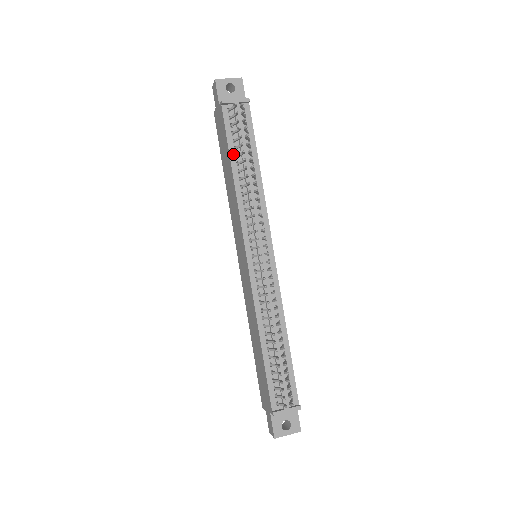
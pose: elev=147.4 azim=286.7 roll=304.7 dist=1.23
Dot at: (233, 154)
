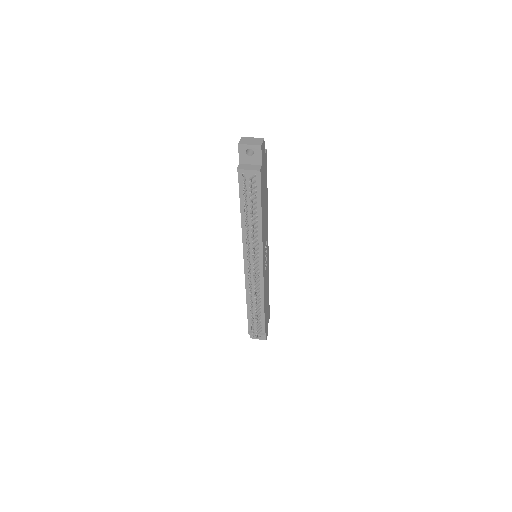
Dot at: (243, 204)
